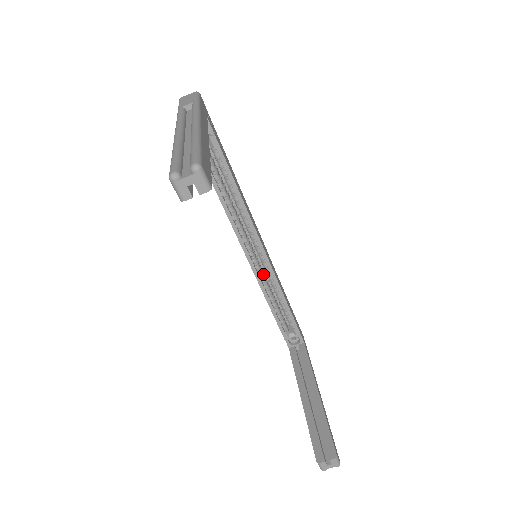
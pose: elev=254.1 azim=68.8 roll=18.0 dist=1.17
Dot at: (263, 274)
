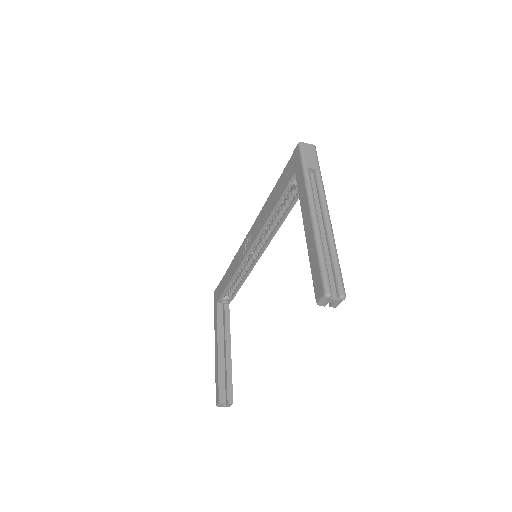
Dot at: (245, 262)
